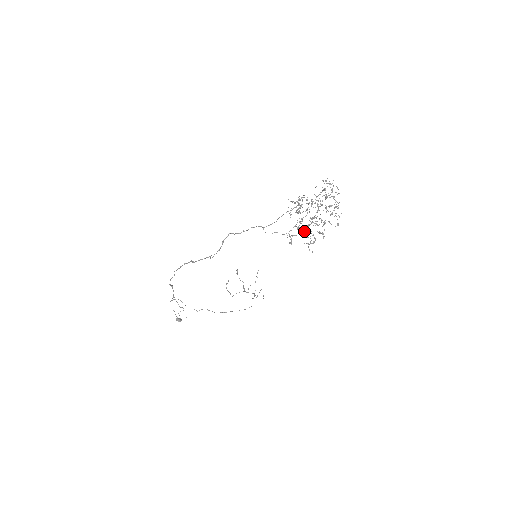
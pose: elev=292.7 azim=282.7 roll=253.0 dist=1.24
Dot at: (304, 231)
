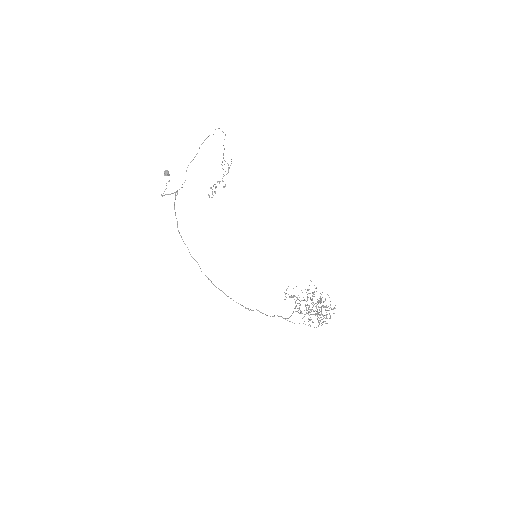
Dot at: occluded
